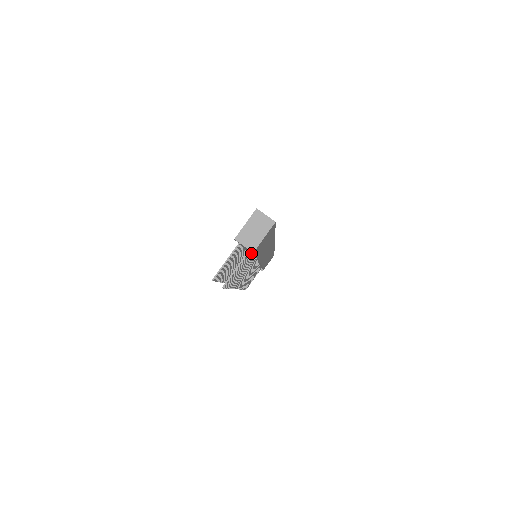
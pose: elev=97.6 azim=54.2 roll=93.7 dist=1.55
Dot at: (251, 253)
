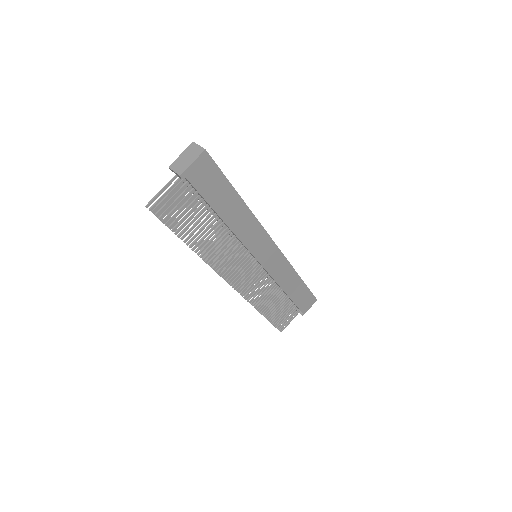
Dot at: (197, 196)
